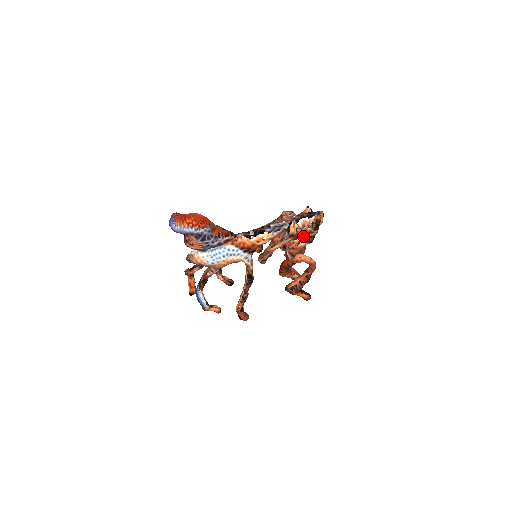
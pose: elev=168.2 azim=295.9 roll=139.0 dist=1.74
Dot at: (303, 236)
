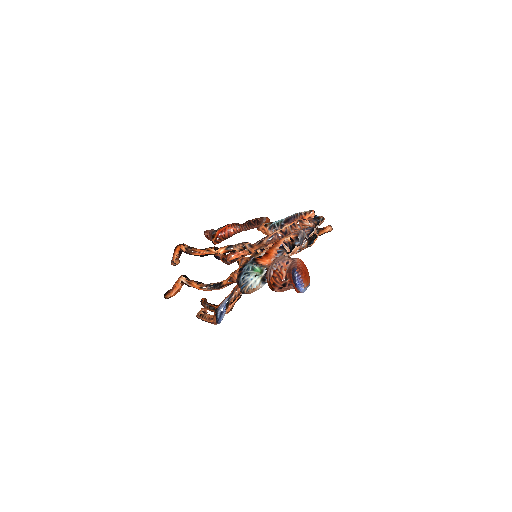
Dot at: occluded
